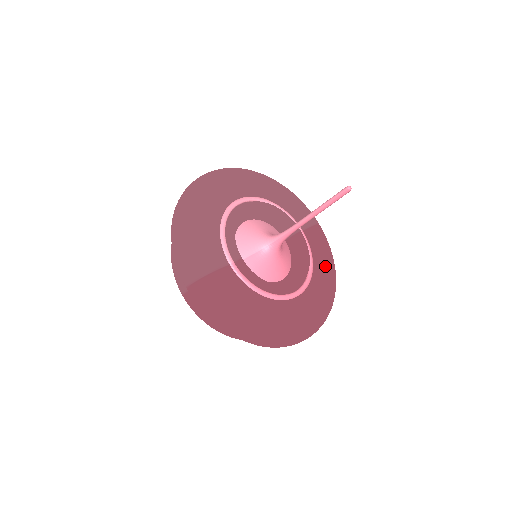
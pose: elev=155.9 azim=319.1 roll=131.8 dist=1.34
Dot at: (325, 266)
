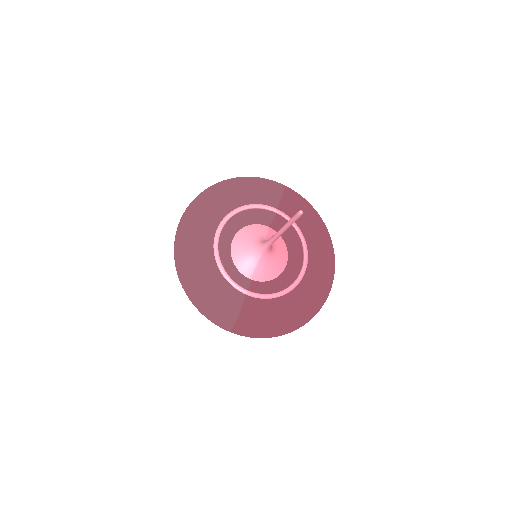
Dot at: (311, 225)
